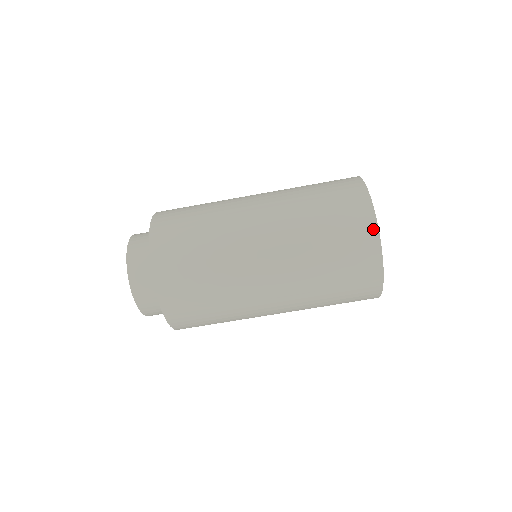
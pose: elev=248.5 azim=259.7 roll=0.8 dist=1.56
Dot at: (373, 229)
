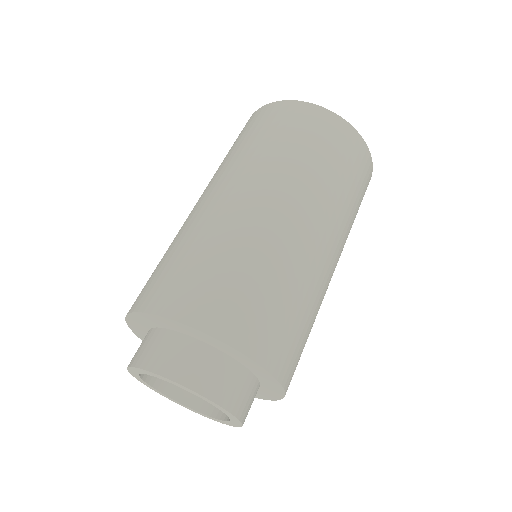
Dot at: (305, 106)
